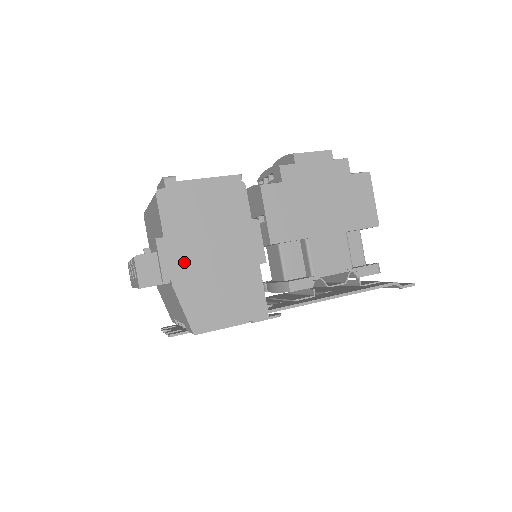
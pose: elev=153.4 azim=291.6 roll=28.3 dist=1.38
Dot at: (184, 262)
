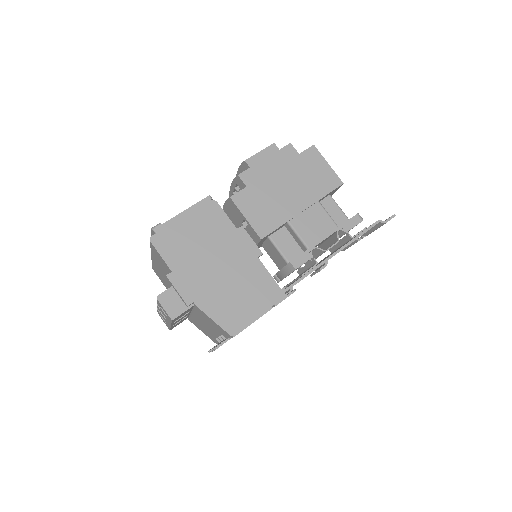
Dot at: (197, 283)
